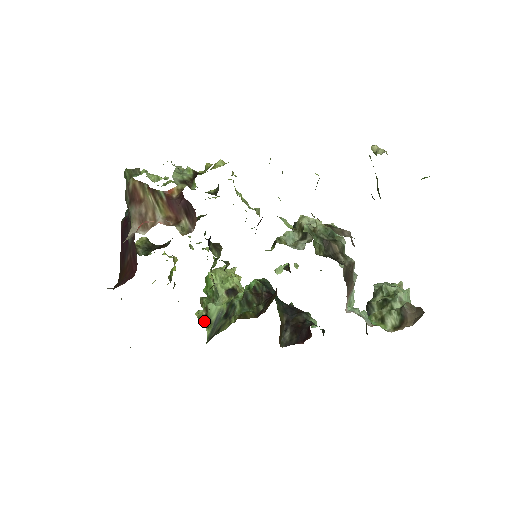
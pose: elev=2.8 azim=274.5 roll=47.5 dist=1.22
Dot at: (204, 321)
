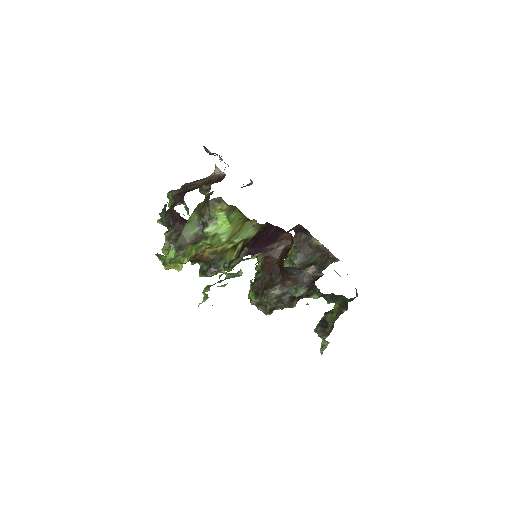
Dot at: (247, 259)
